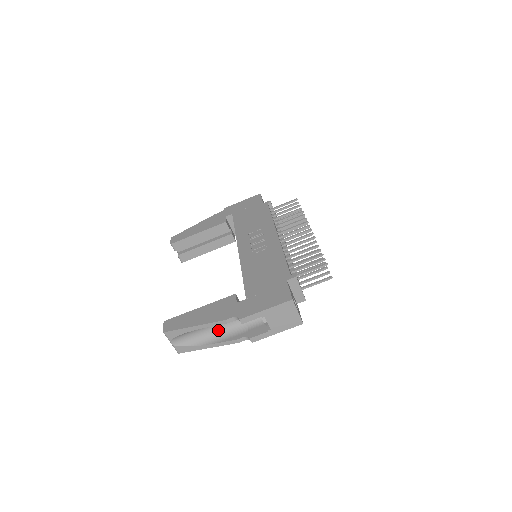
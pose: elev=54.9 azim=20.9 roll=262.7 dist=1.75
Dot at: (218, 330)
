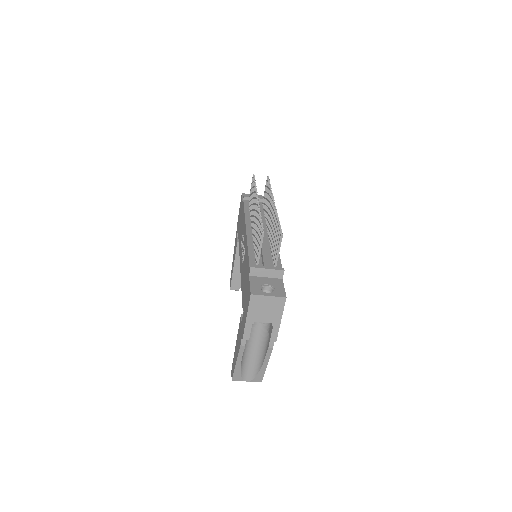
Dot at: (258, 348)
